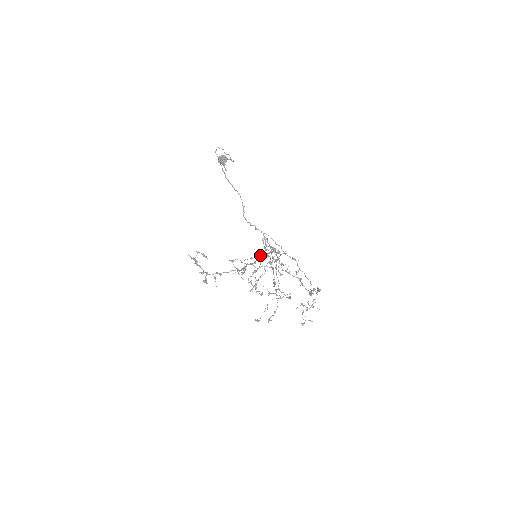
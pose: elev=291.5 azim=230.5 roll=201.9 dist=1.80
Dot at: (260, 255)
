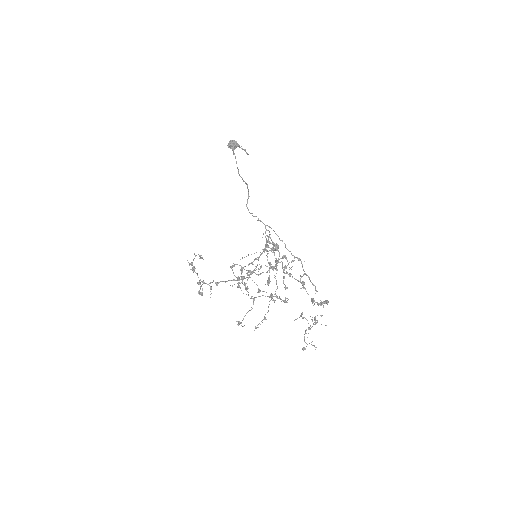
Dot at: occluded
